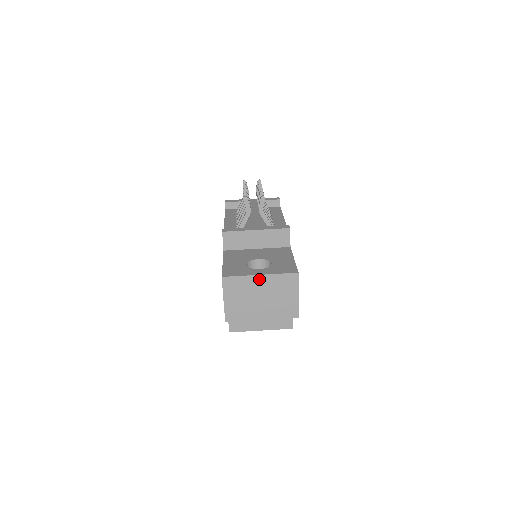
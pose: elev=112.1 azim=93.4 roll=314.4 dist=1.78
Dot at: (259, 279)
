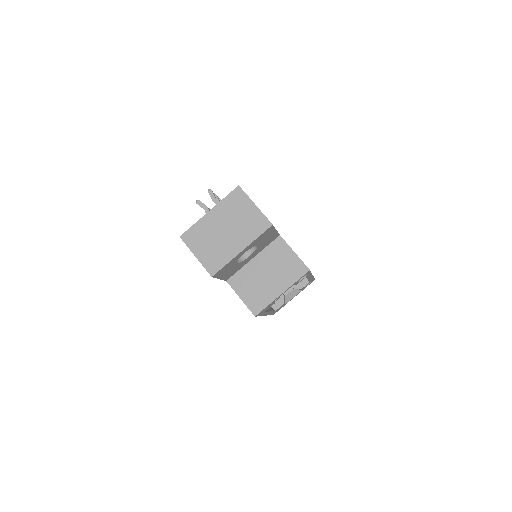
Dot at: (211, 216)
